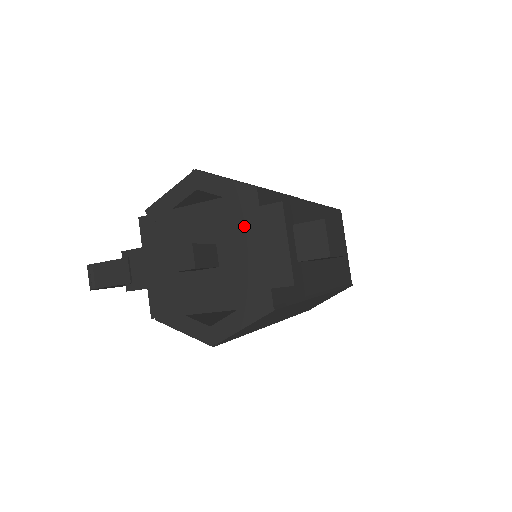
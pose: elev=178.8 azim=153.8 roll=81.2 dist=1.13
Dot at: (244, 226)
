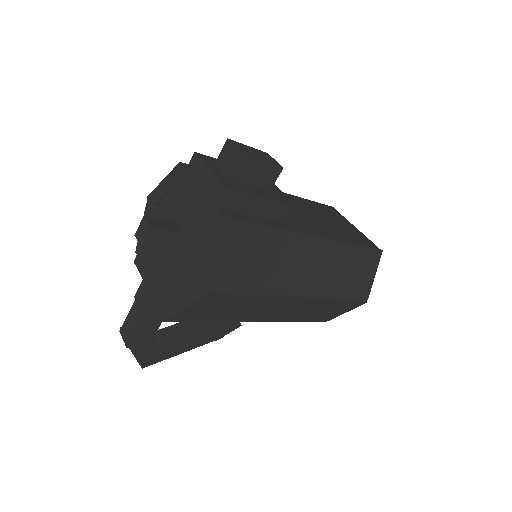
Dot at: (184, 191)
